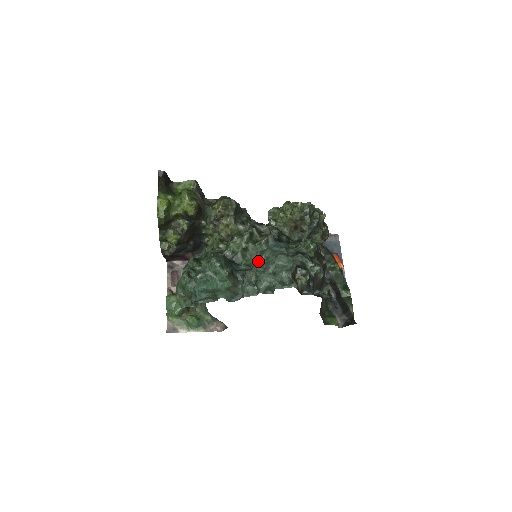
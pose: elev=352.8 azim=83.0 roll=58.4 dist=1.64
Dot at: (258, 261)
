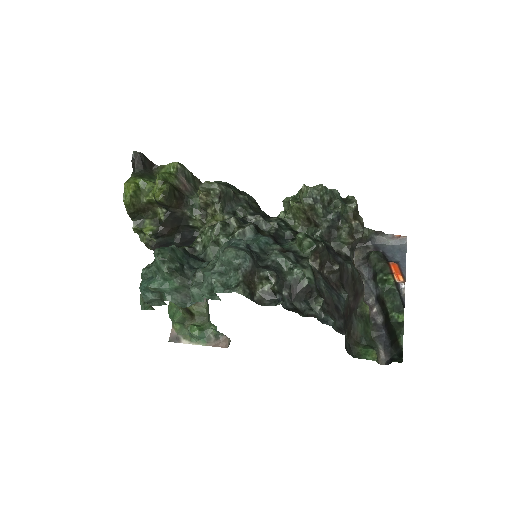
Dot at: occluded
